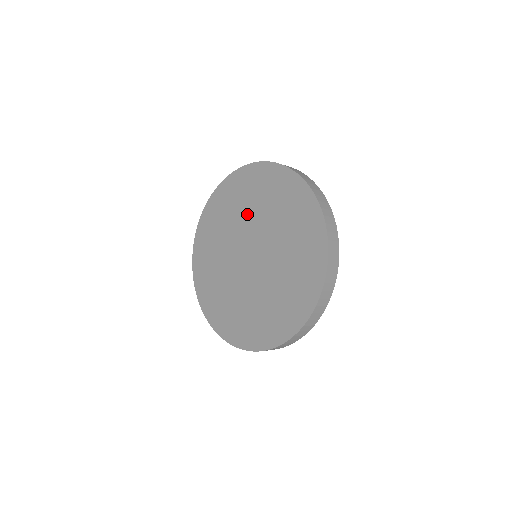
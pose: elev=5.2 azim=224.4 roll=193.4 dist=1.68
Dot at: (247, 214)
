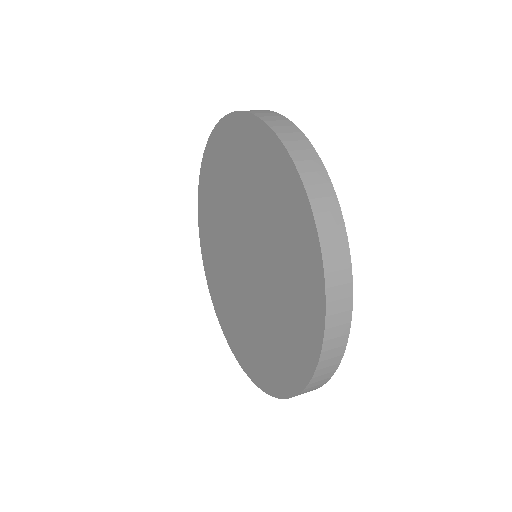
Dot at: (258, 212)
